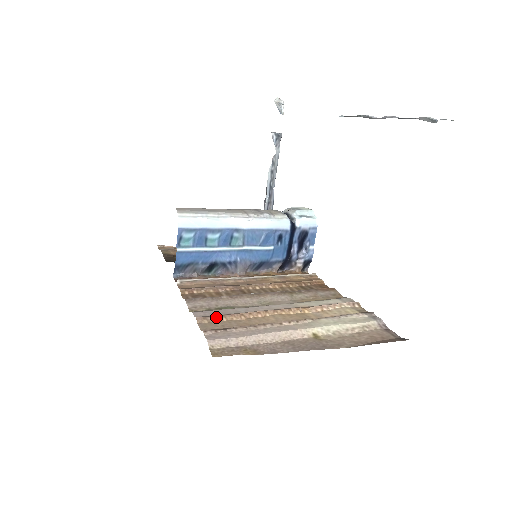
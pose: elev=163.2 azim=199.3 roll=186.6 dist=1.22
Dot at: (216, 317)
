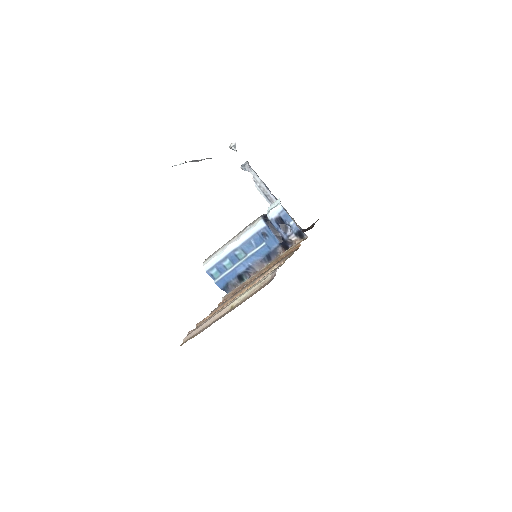
Dot at: (204, 319)
